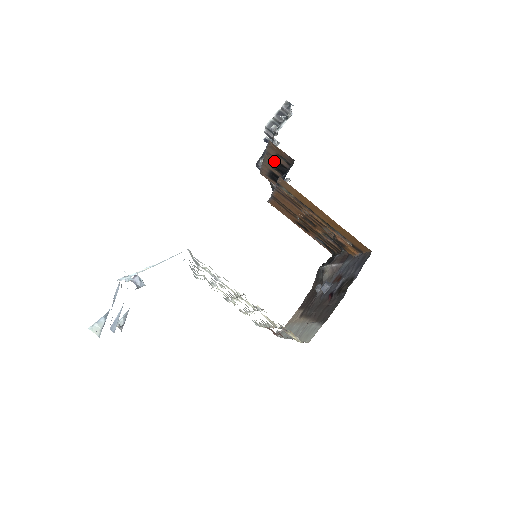
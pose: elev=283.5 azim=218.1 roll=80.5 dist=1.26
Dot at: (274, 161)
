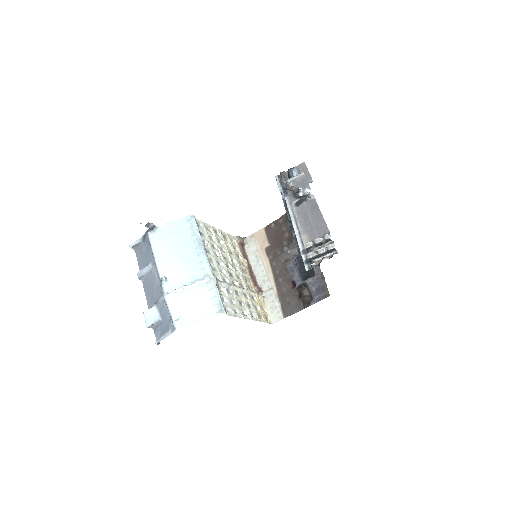
Dot at: occluded
